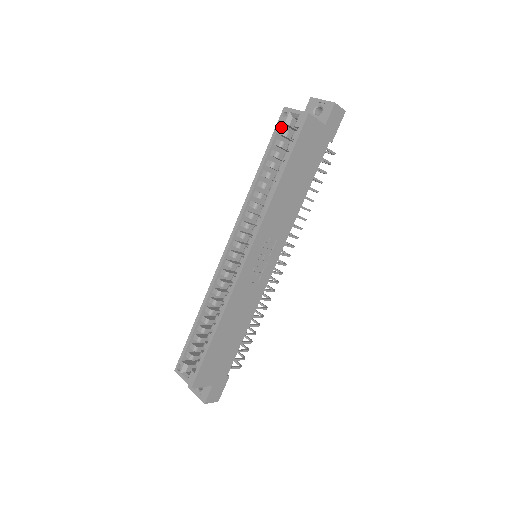
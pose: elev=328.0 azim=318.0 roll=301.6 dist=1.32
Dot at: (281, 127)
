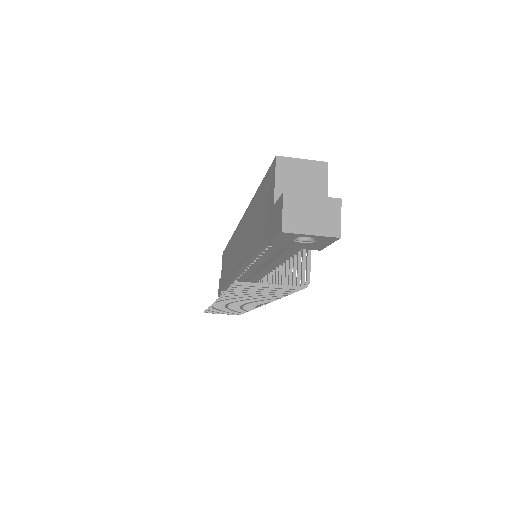
Dot at: occluded
